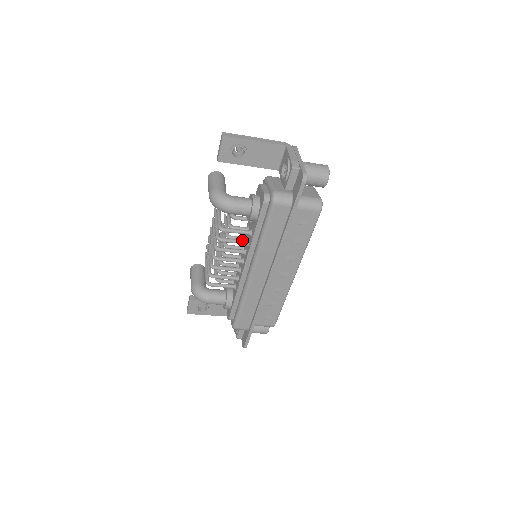
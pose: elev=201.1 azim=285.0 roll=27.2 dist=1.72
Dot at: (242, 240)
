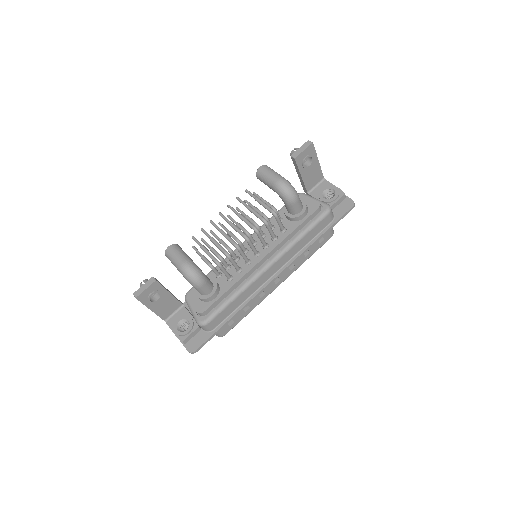
Dot at: occluded
